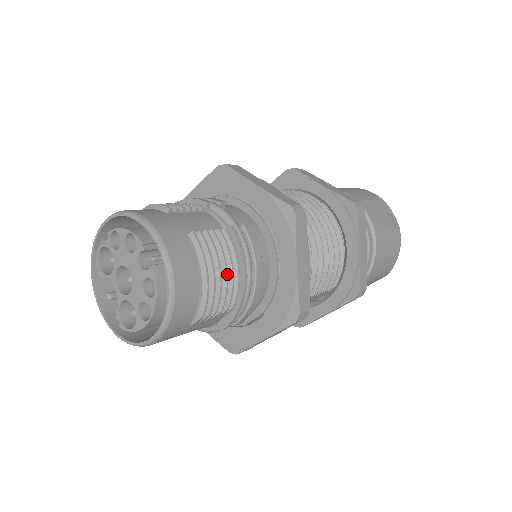
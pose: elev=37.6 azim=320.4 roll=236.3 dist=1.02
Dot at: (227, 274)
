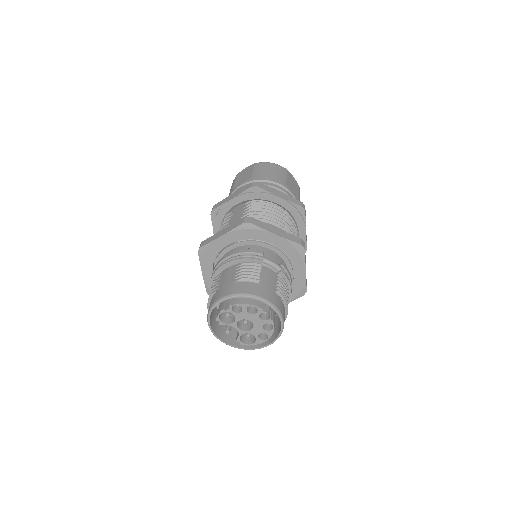
Dot at: (288, 298)
